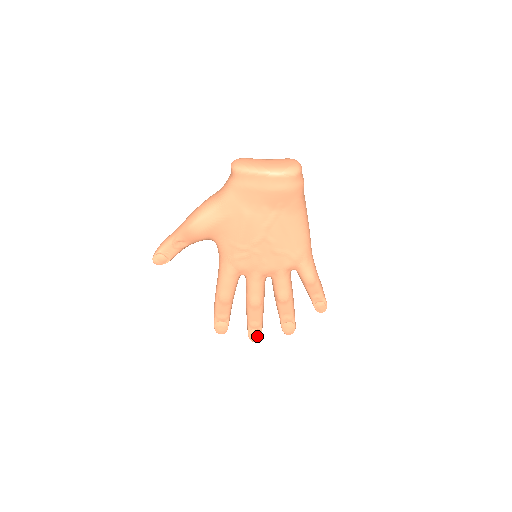
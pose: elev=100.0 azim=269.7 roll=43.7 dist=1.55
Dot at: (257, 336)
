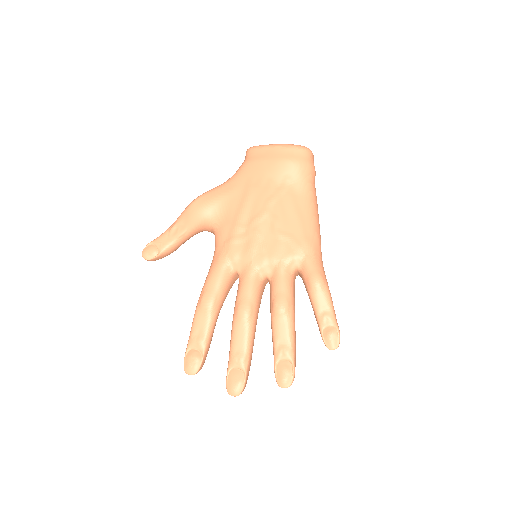
Dot at: (238, 382)
